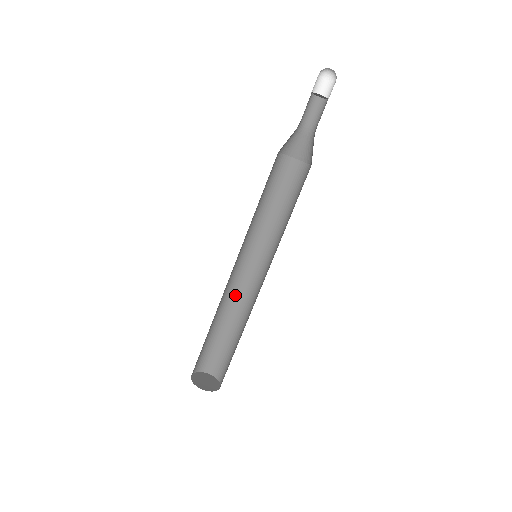
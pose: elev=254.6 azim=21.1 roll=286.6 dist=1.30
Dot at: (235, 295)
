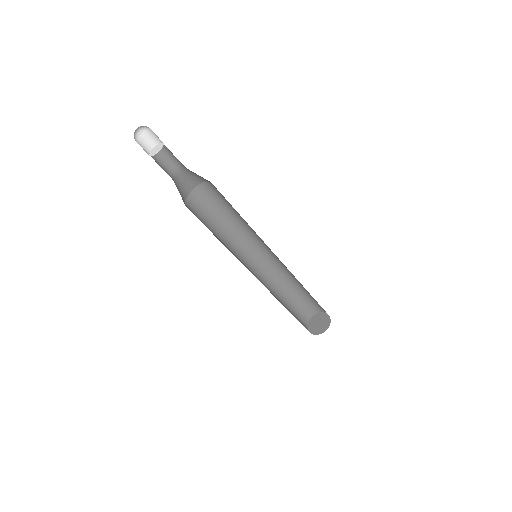
Dot at: (285, 270)
